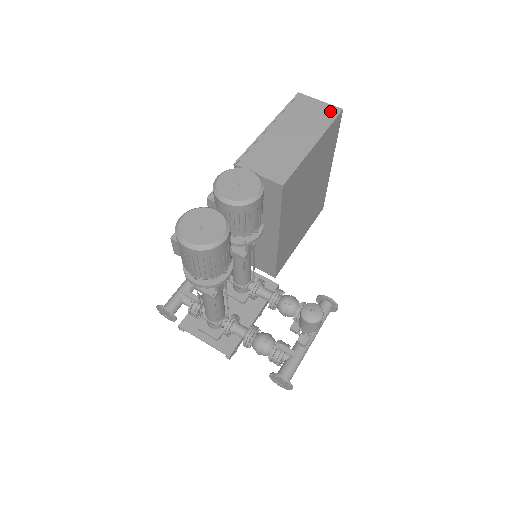
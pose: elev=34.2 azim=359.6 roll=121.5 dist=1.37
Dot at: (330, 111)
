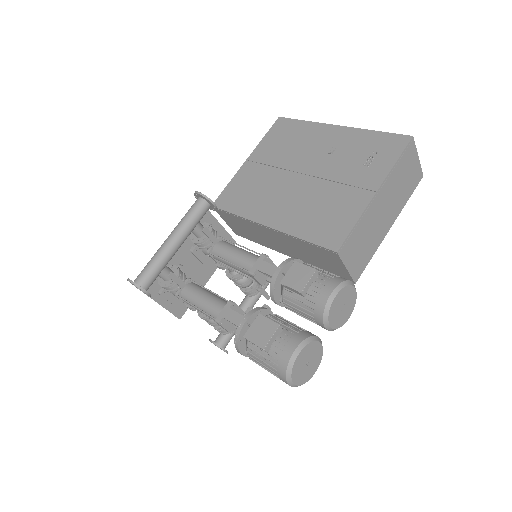
Dot at: (417, 177)
